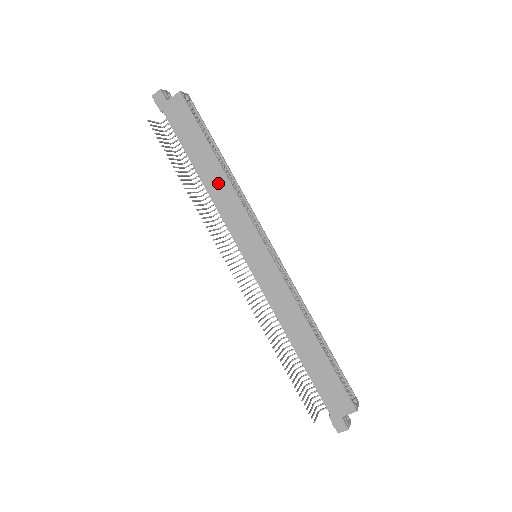
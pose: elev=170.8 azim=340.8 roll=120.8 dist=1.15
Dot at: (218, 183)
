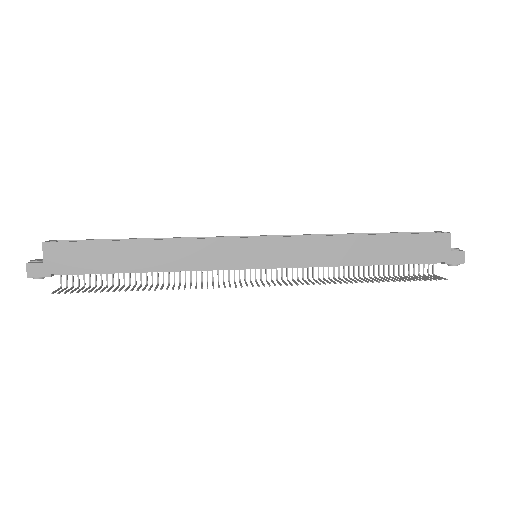
Dot at: (162, 253)
